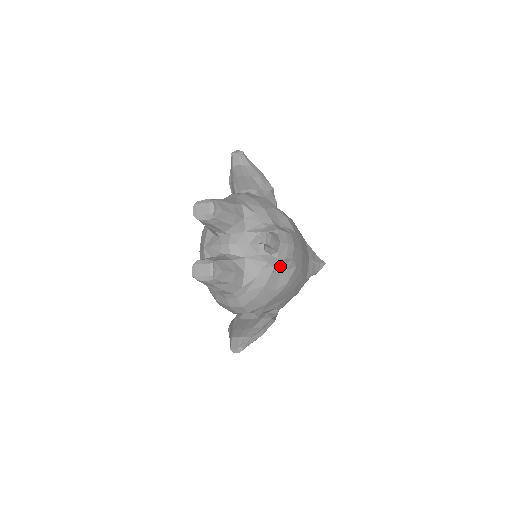
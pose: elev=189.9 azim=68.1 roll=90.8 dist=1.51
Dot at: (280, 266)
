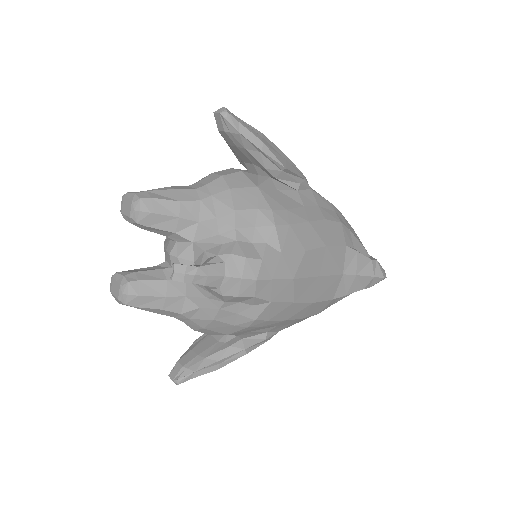
Dot at: (236, 301)
